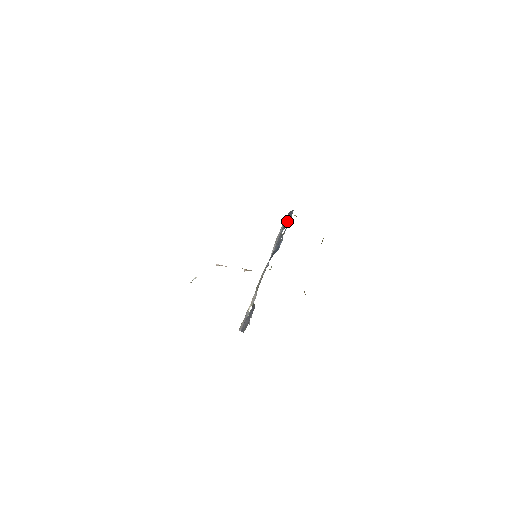
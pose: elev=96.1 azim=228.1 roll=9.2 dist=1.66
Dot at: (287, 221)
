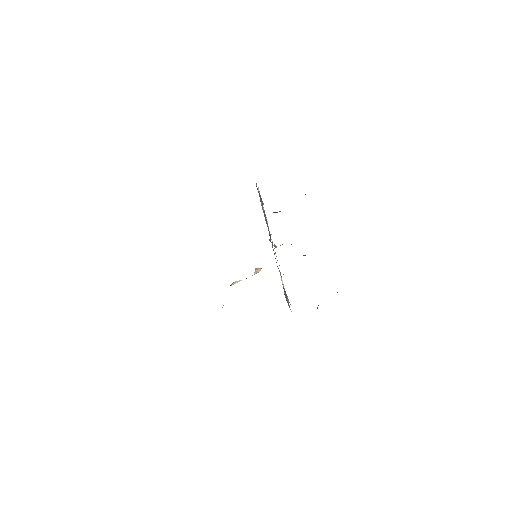
Dot at: (260, 198)
